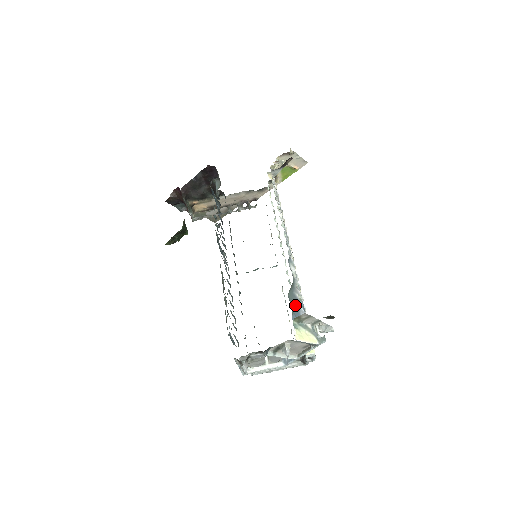
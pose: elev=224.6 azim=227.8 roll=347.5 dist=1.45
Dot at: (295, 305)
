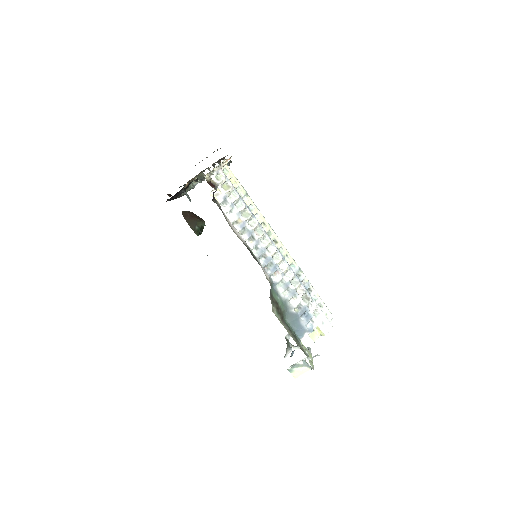
Dot at: (294, 321)
